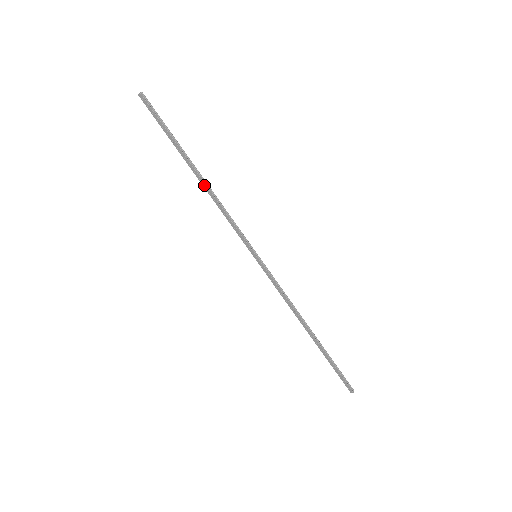
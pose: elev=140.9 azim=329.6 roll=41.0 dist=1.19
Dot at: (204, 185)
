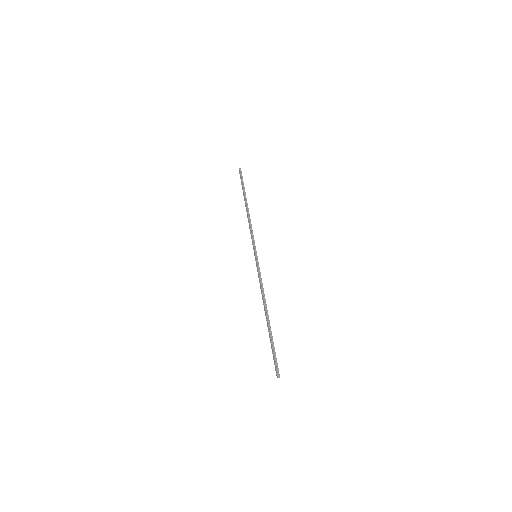
Dot at: (247, 212)
